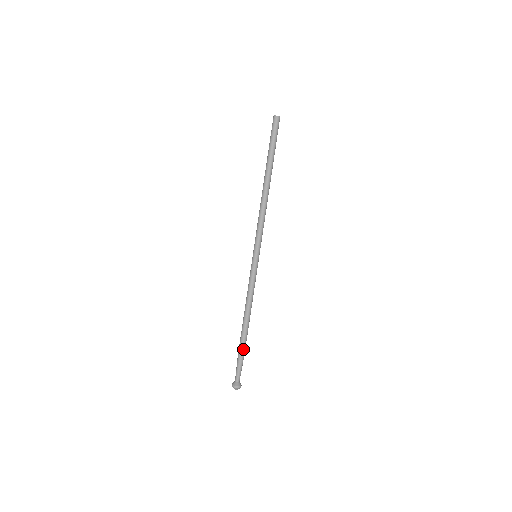
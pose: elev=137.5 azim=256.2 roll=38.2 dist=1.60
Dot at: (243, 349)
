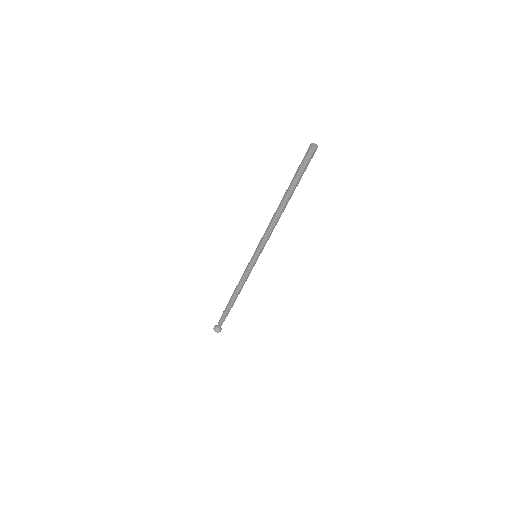
Dot at: (228, 312)
